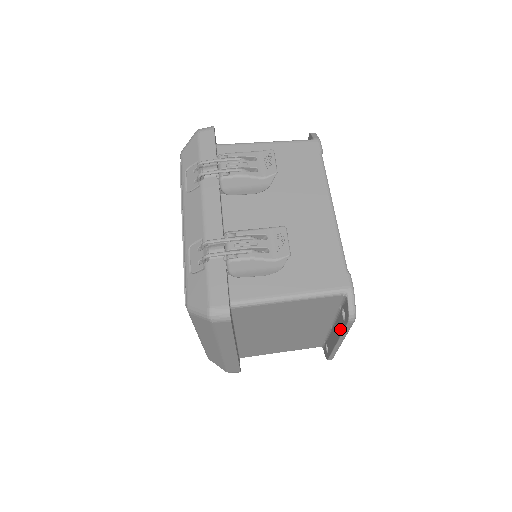
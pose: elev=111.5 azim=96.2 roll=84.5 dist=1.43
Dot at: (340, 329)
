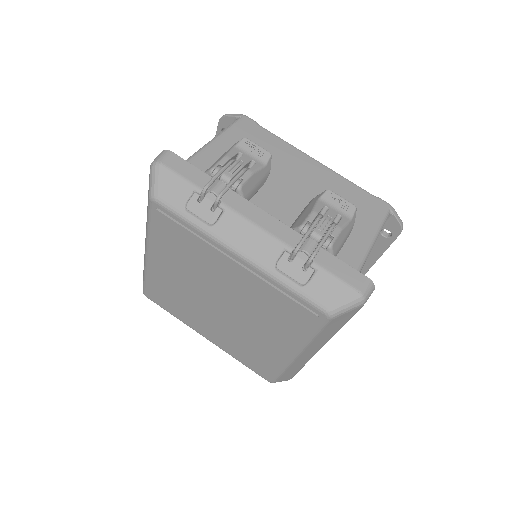
Dot at: (379, 250)
